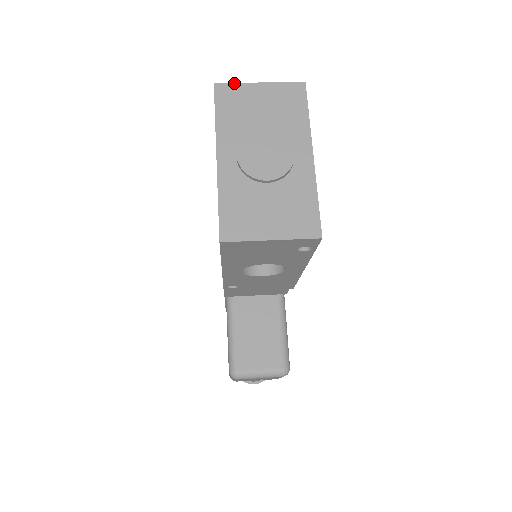
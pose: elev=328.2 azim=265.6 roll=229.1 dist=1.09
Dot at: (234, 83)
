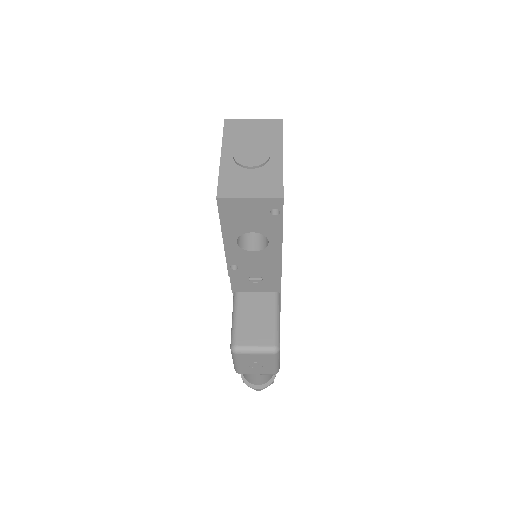
Dot at: (237, 119)
